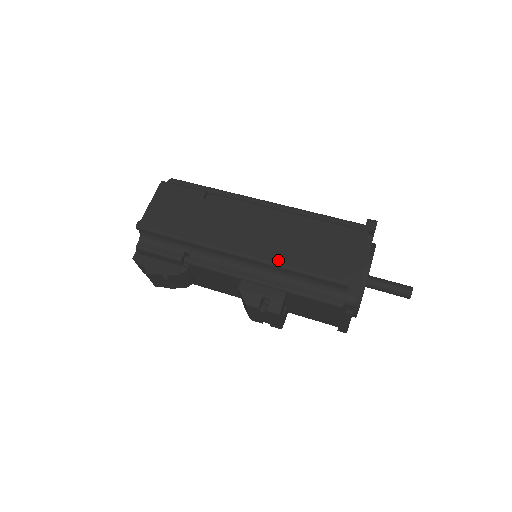
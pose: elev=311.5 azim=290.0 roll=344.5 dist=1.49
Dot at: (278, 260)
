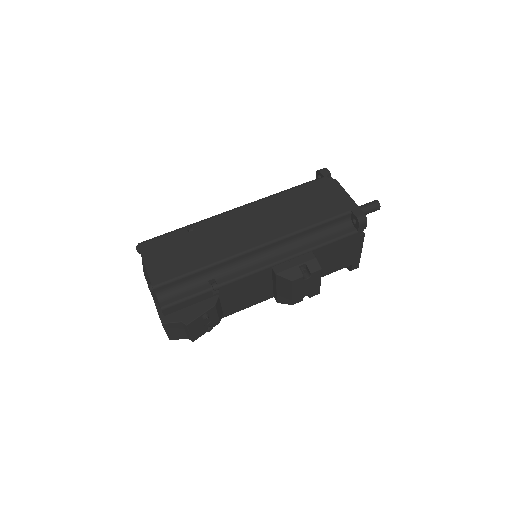
Dot at: (290, 230)
